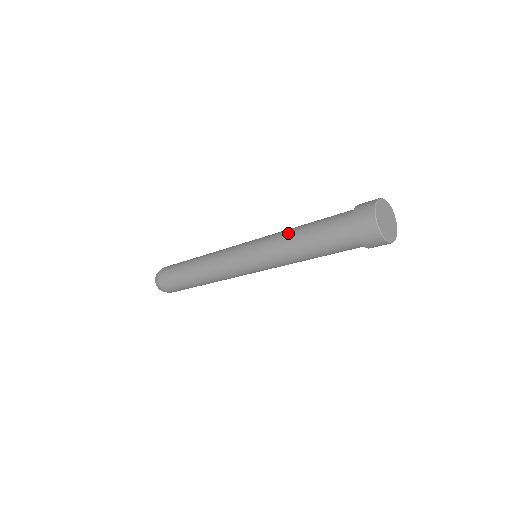
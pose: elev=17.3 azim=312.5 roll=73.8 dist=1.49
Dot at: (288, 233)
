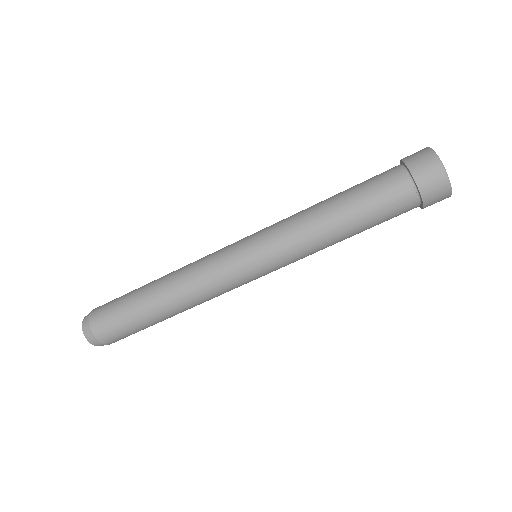
Dot at: (313, 211)
